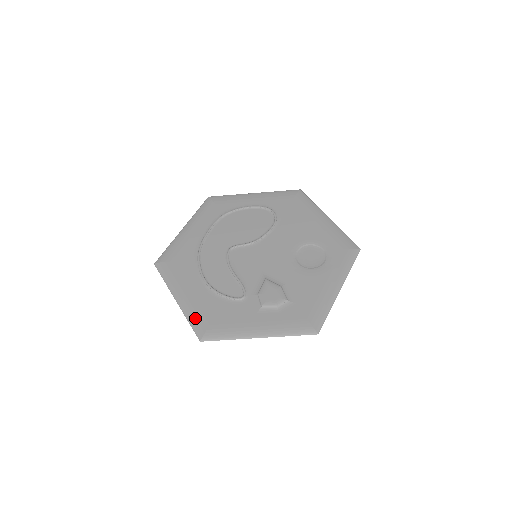
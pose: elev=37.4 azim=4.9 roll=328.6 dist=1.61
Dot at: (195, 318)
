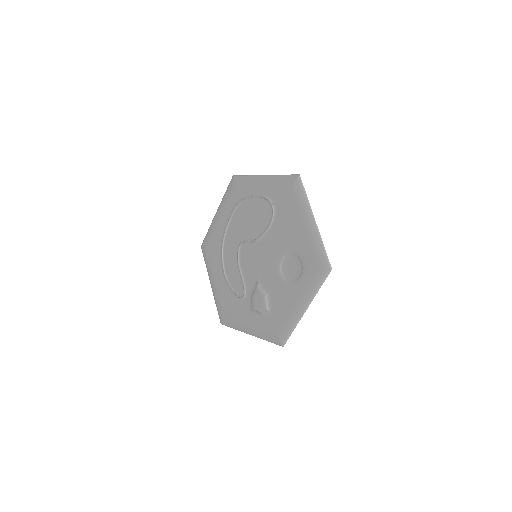
Dot at: (218, 305)
